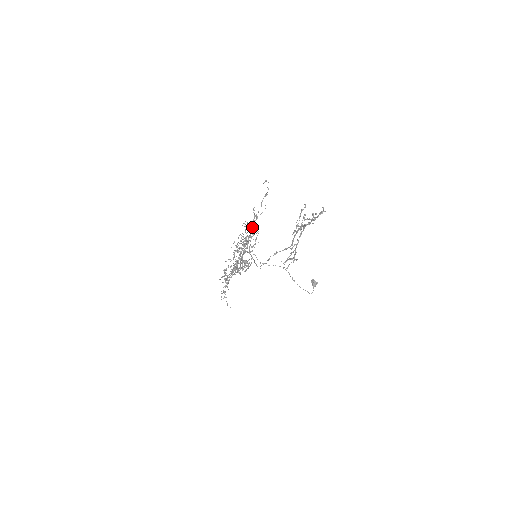
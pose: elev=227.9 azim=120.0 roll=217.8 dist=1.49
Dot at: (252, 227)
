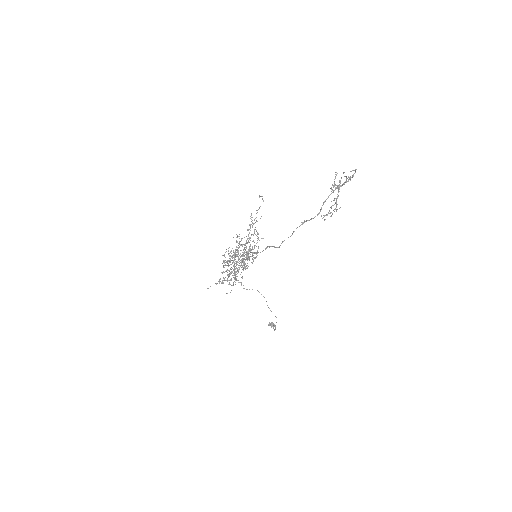
Dot at: (249, 233)
